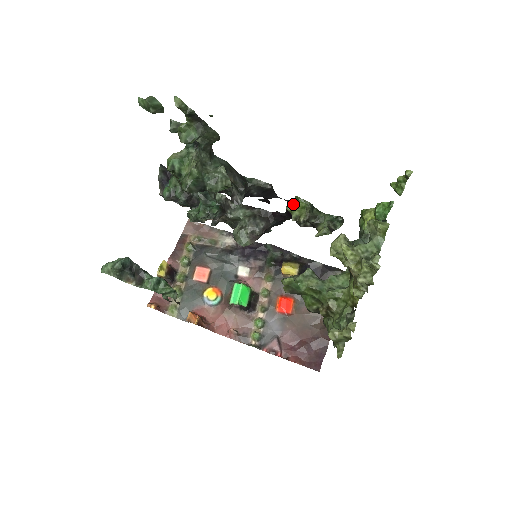
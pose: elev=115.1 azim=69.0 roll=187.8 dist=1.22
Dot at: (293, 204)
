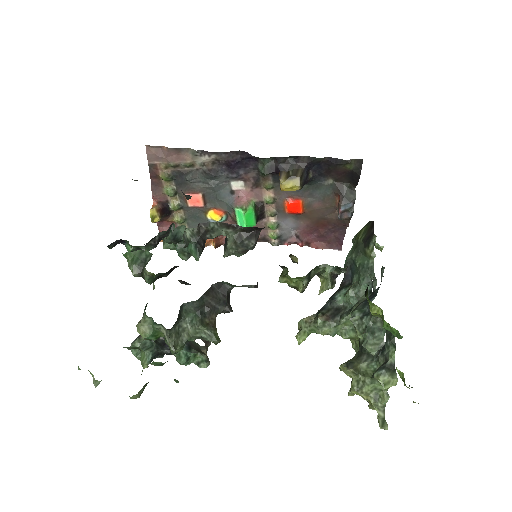
Dot at: (286, 280)
